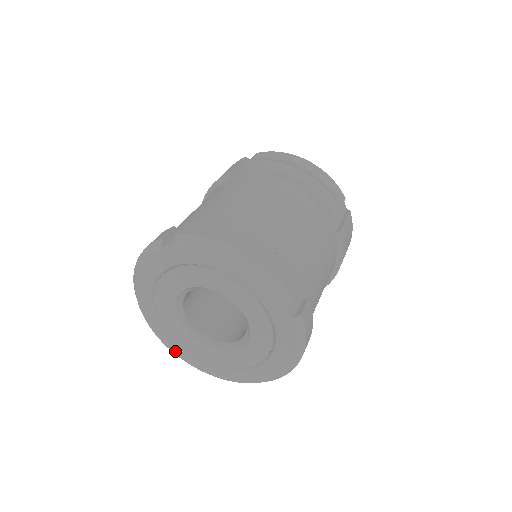
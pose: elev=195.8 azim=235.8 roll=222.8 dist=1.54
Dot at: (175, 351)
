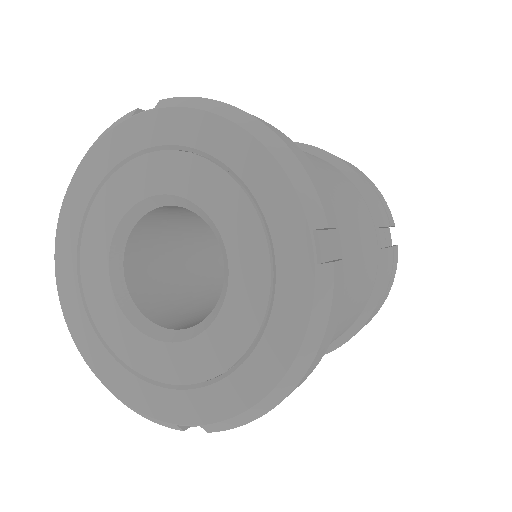
Dot at: (80, 341)
